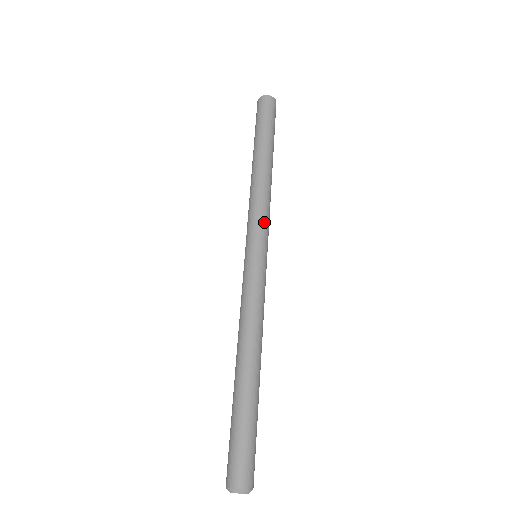
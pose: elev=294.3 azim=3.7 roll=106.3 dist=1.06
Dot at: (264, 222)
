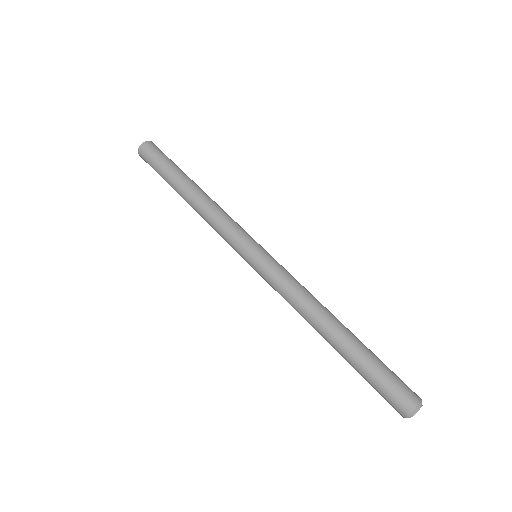
Dot at: (236, 229)
